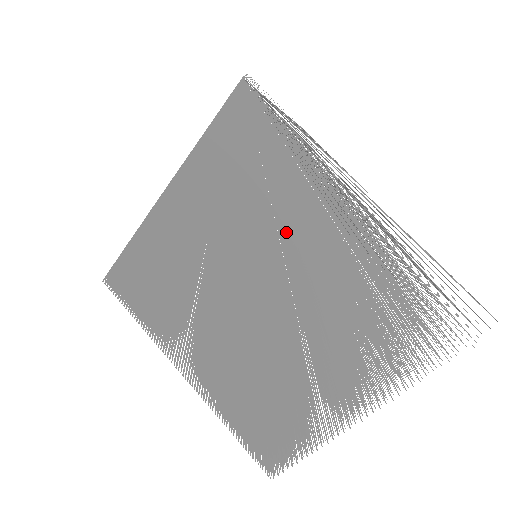
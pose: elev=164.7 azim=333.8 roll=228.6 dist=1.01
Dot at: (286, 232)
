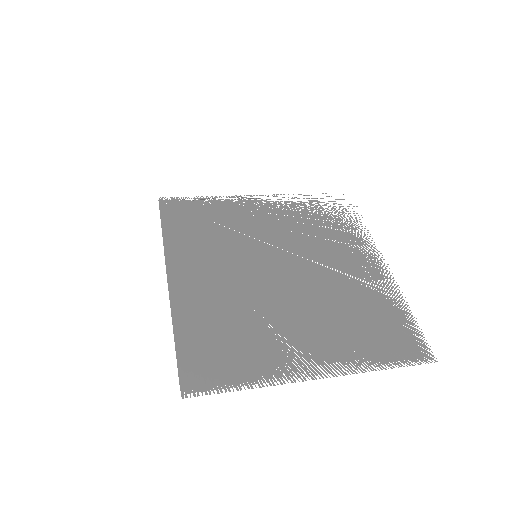
Dot at: (254, 229)
